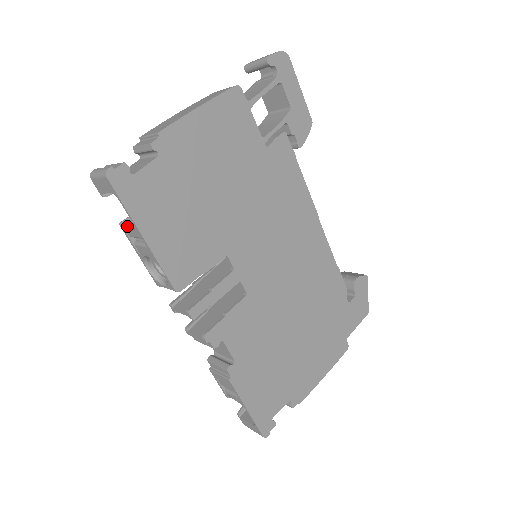
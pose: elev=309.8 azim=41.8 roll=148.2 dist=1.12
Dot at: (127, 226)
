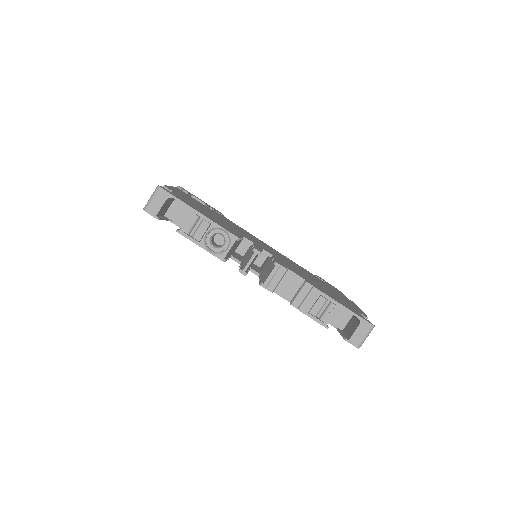
Dot at: (182, 228)
